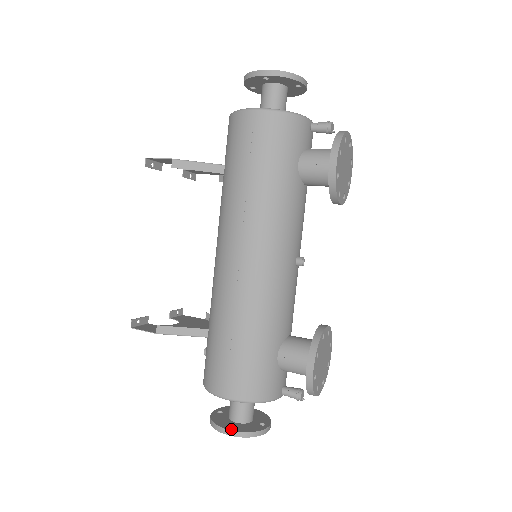
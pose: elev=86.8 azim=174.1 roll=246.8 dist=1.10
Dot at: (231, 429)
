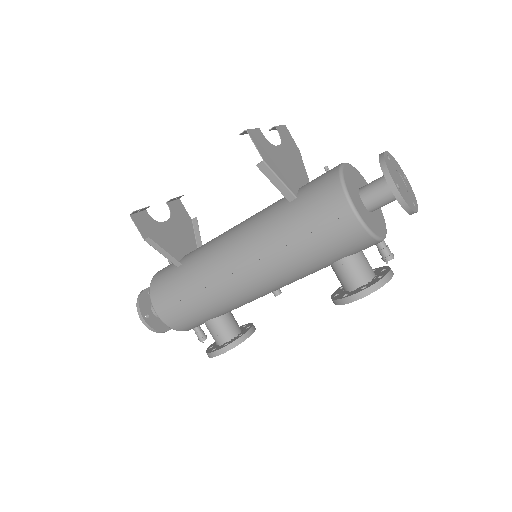
Dot at: (146, 320)
